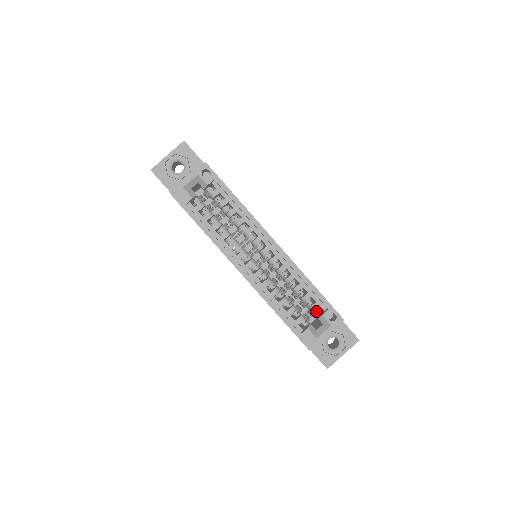
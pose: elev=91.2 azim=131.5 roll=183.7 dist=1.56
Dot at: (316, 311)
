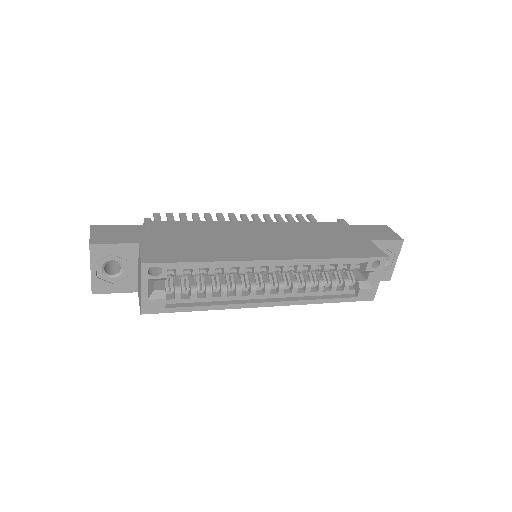
Dot at: (355, 268)
